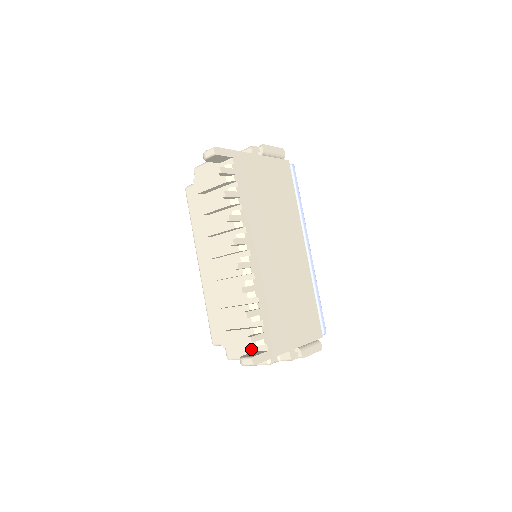
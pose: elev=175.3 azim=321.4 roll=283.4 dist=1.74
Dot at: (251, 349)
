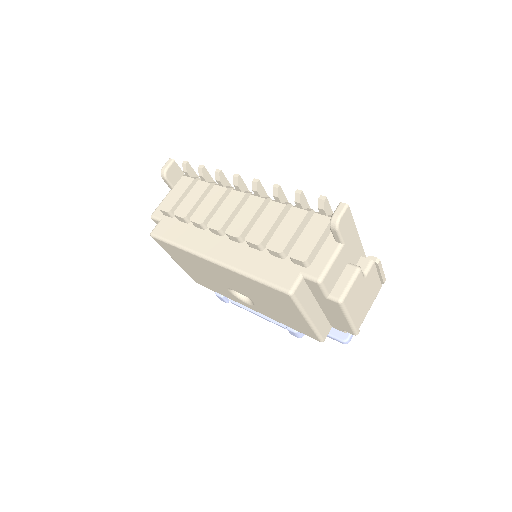
Dot at: (330, 240)
